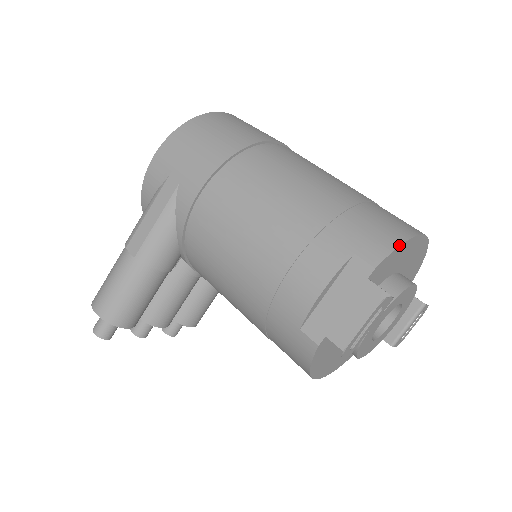
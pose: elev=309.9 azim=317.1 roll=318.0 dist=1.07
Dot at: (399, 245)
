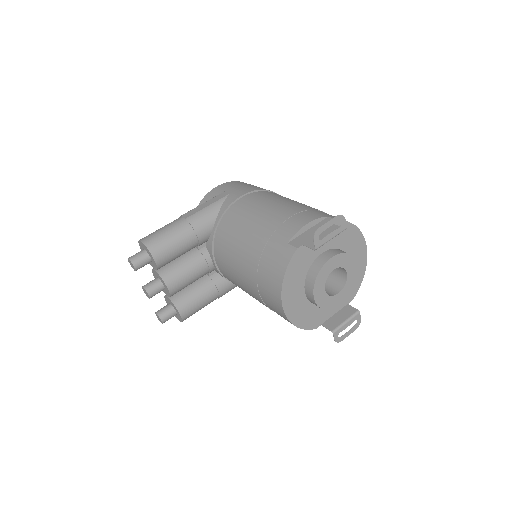
Dot at: occluded
